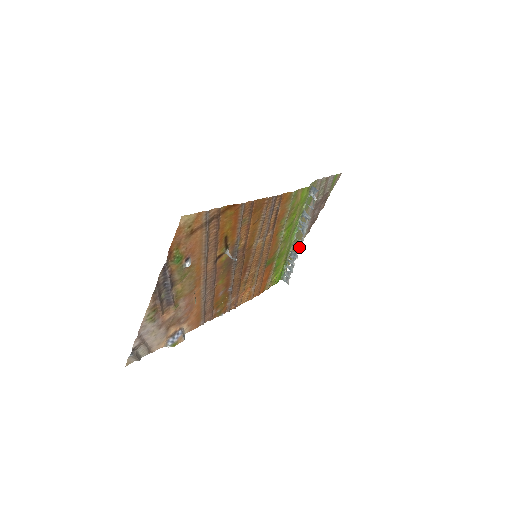
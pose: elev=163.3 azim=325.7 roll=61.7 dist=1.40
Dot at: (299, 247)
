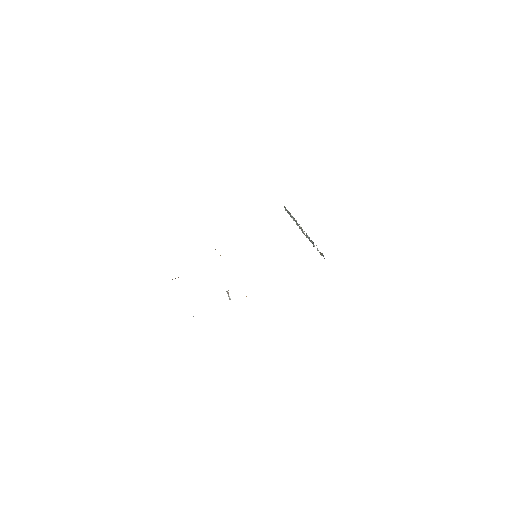
Dot at: (301, 229)
